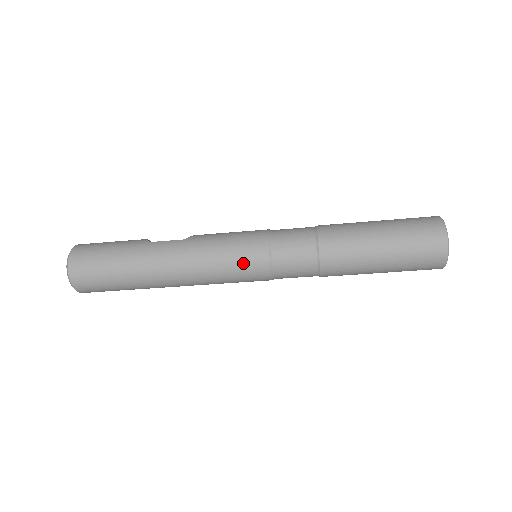
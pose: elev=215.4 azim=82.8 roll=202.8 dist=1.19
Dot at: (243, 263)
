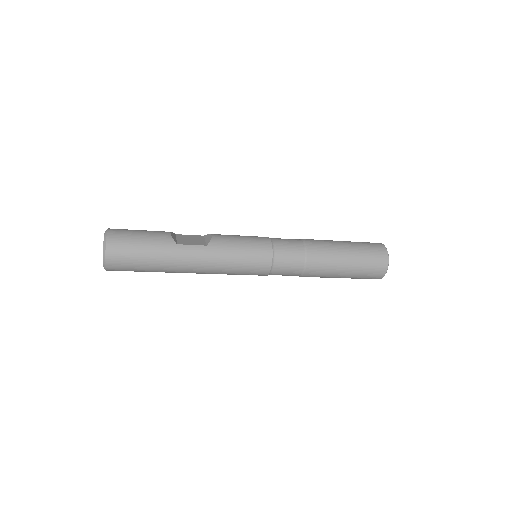
Dot at: (251, 271)
